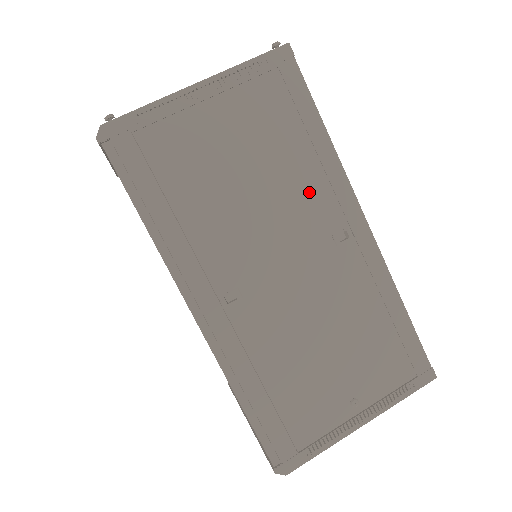
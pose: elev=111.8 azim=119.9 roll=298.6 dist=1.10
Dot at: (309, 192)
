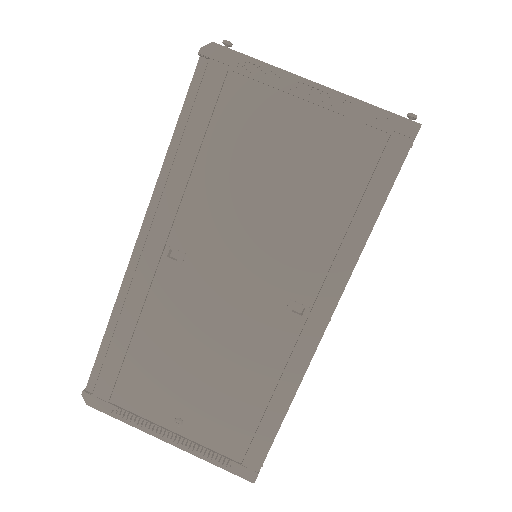
Dot at: (309, 250)
